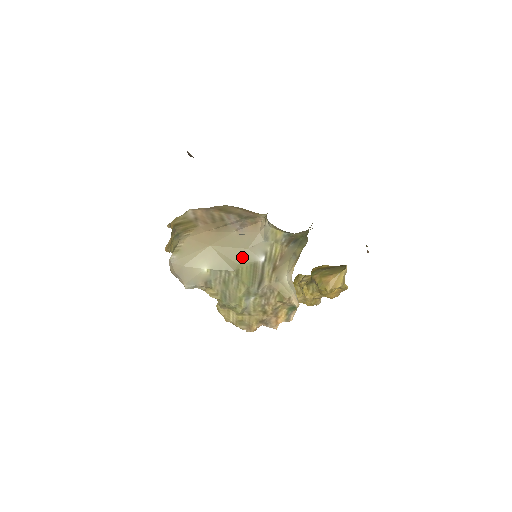
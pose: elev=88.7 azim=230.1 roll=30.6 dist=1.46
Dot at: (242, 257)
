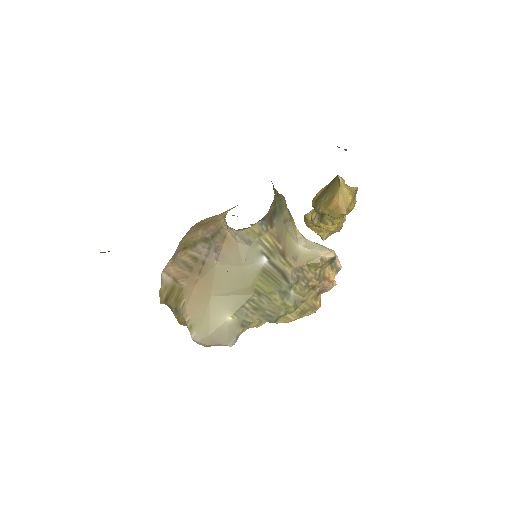
Dot at: (247, 278)
